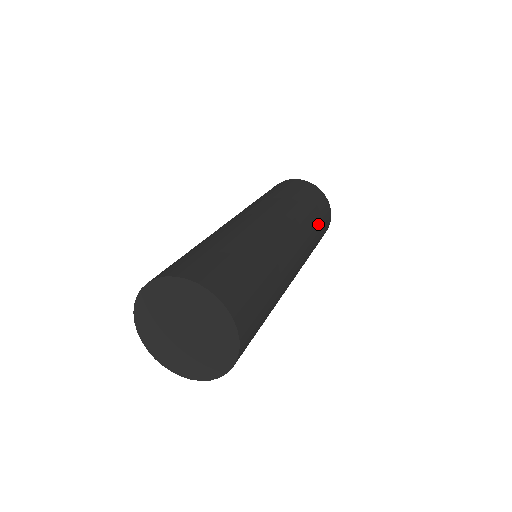
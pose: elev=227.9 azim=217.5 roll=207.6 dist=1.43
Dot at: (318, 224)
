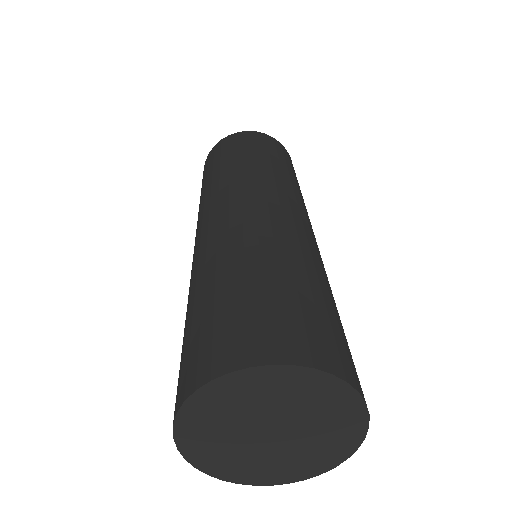
Dot at: (298, 184)
